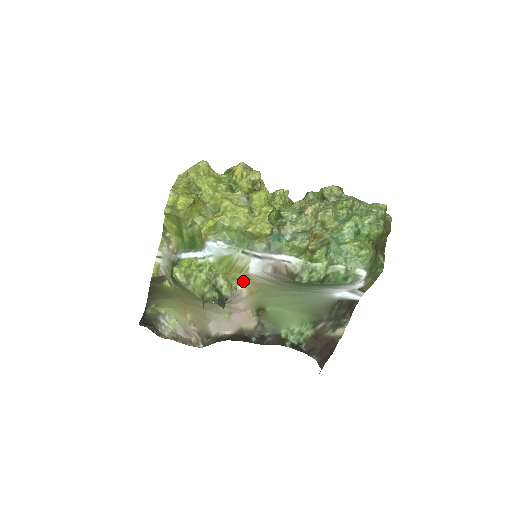
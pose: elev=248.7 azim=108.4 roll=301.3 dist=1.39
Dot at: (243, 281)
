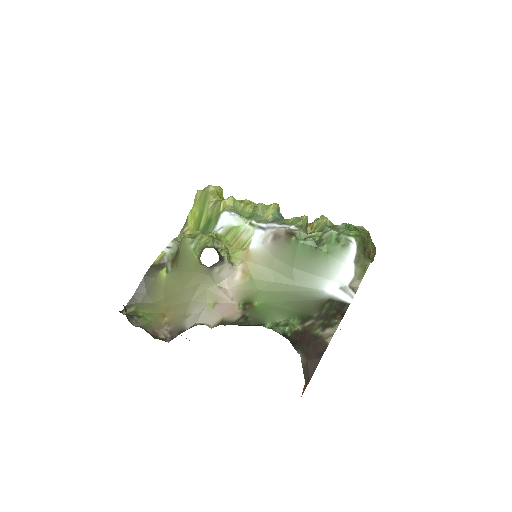
Dot at: (241, 259)
